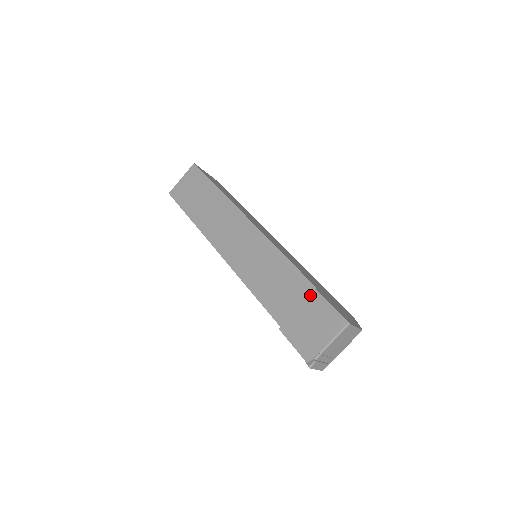
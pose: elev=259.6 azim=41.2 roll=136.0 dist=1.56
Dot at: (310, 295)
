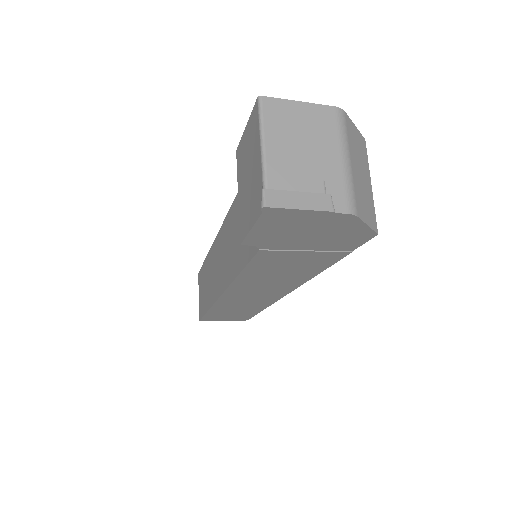
Dot at: occluded
